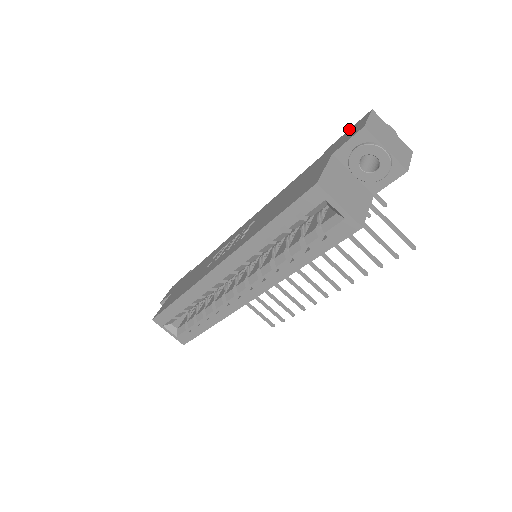
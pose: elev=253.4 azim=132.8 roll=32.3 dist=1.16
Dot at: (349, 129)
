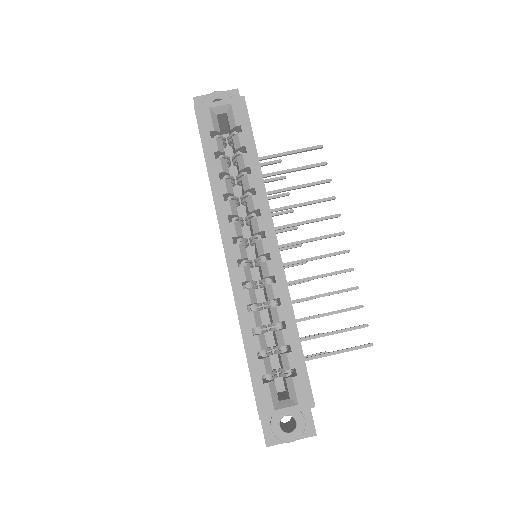
Dot at: occluded
